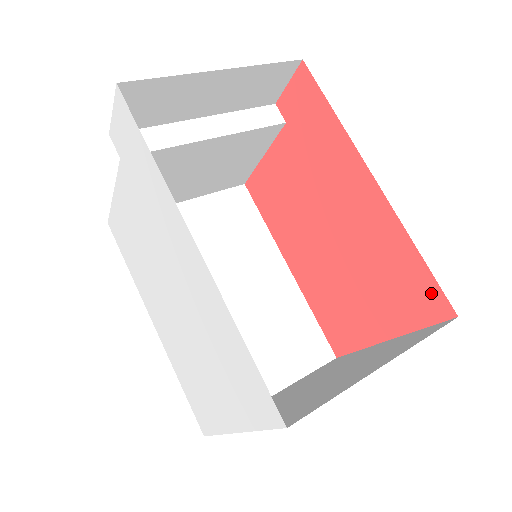
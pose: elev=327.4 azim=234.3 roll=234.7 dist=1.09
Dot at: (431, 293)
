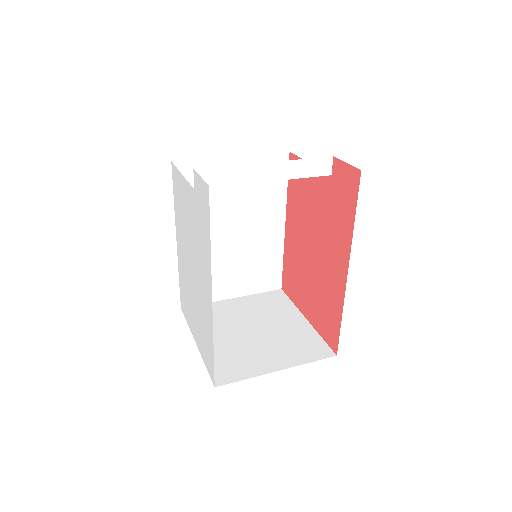
Dot at: (334, 336)
